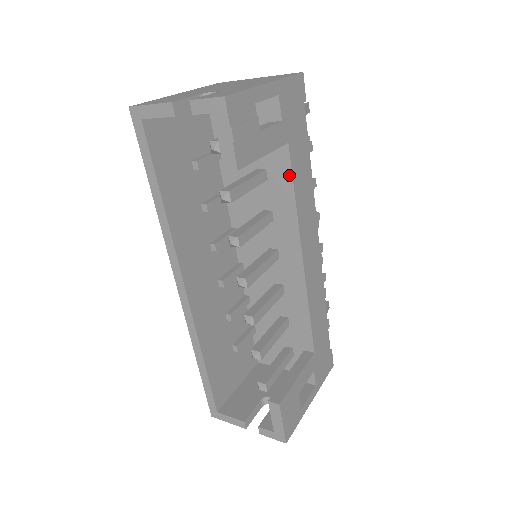
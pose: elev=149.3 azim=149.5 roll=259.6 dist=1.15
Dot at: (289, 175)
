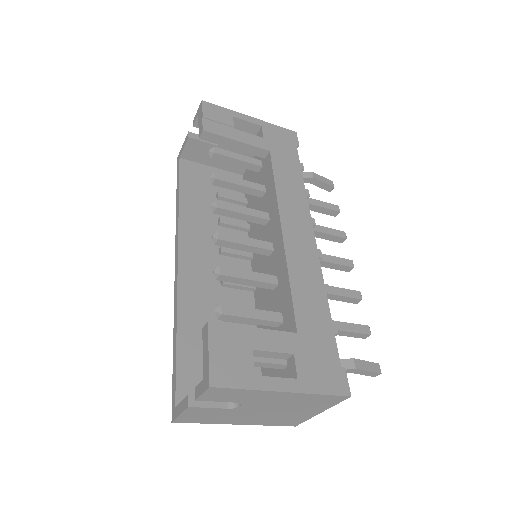
Dot at: (271, 171)
